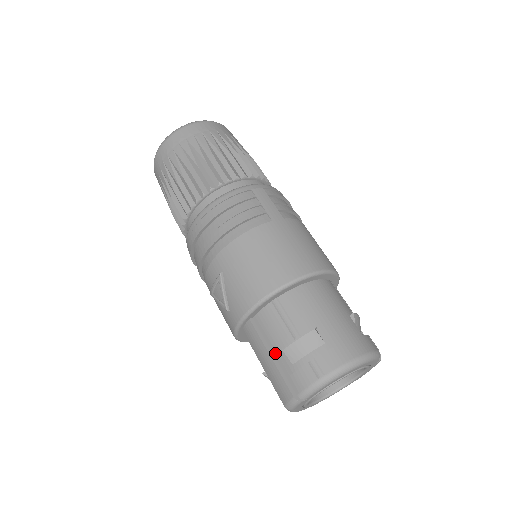
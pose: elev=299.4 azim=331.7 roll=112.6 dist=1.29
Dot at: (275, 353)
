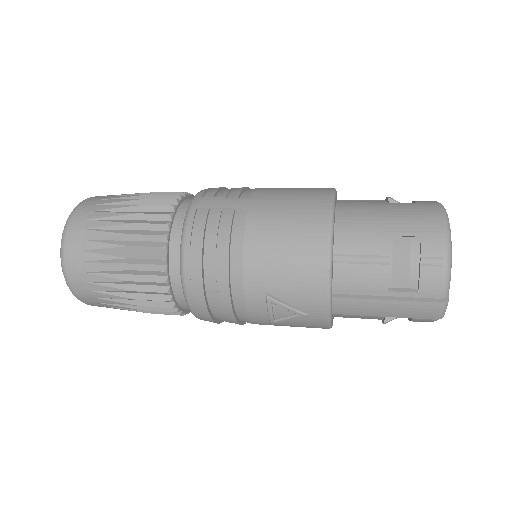
Dot at: (385, 293)
